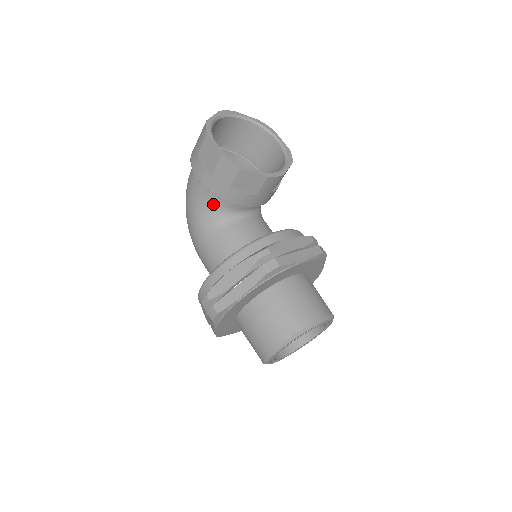
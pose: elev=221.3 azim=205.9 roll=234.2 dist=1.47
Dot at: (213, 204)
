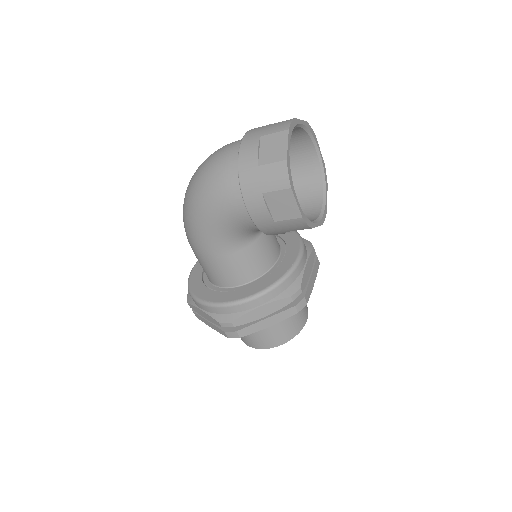
Dot at: (247, 228)
